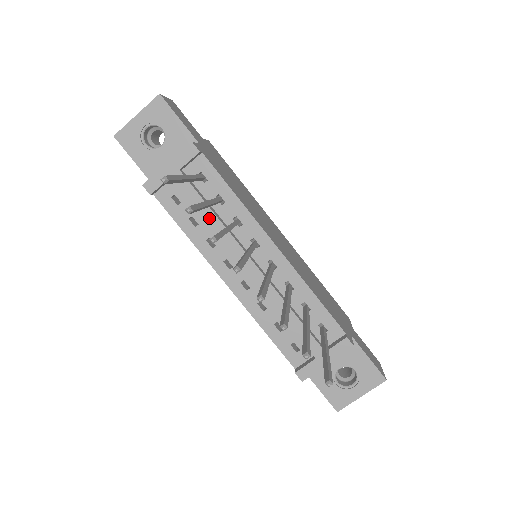
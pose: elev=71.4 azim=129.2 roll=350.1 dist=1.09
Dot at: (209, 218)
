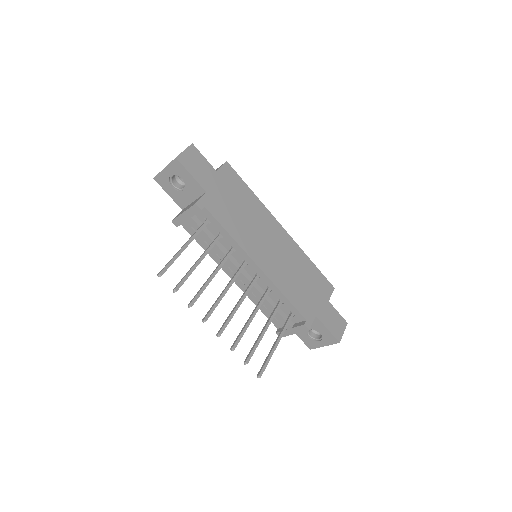
Dot at: (214, 247)
